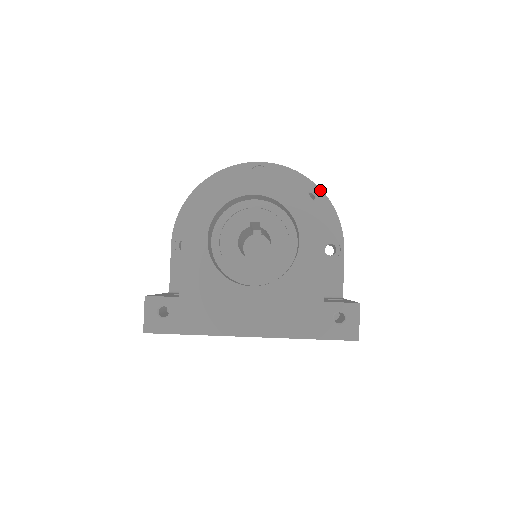
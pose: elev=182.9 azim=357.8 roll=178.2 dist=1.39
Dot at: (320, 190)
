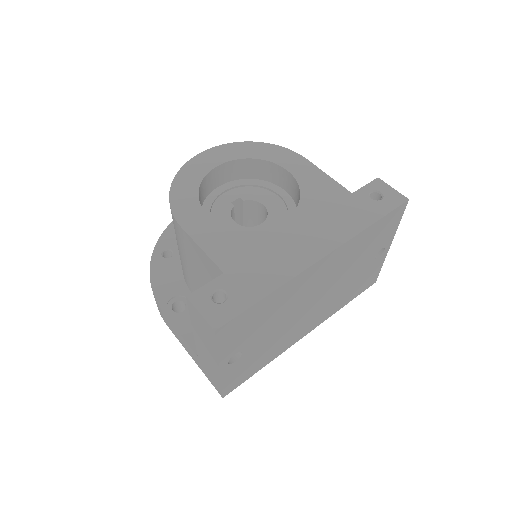
Dot at: occluded
